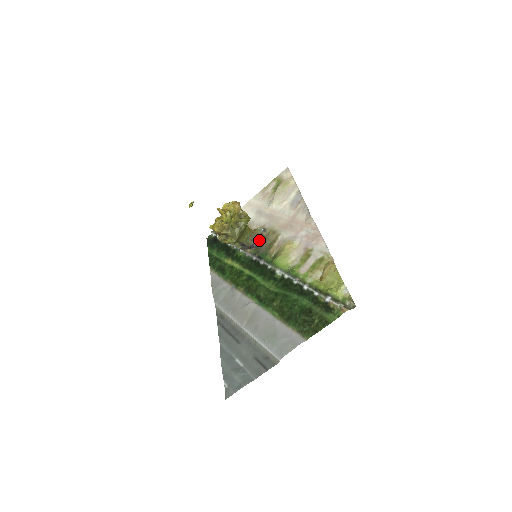
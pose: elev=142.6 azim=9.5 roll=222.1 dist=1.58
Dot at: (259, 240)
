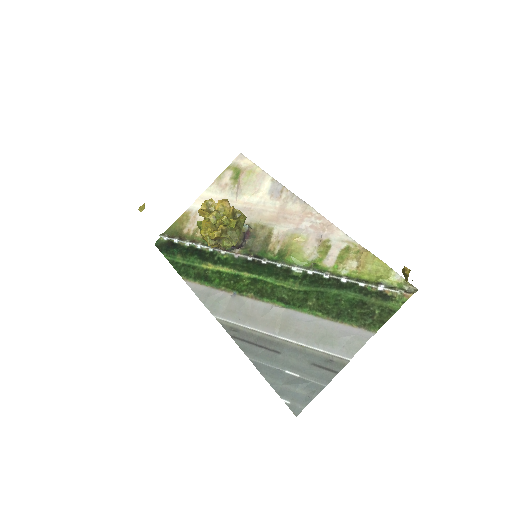
Dot at: (248, 238)
